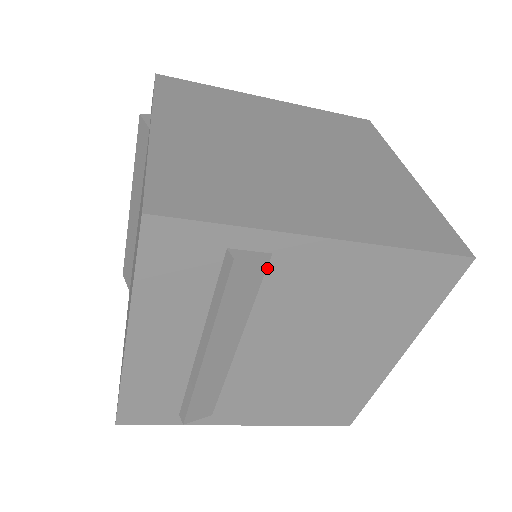
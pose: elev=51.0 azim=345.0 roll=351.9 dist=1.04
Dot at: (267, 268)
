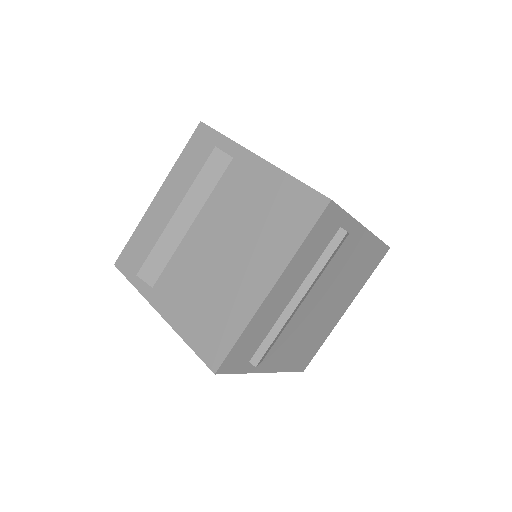
Dot at: (343, 242)
